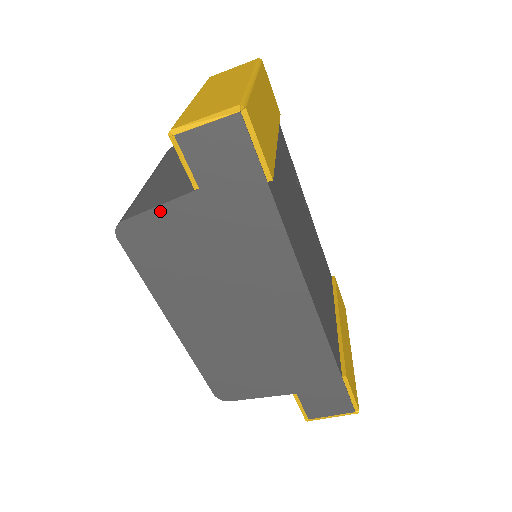
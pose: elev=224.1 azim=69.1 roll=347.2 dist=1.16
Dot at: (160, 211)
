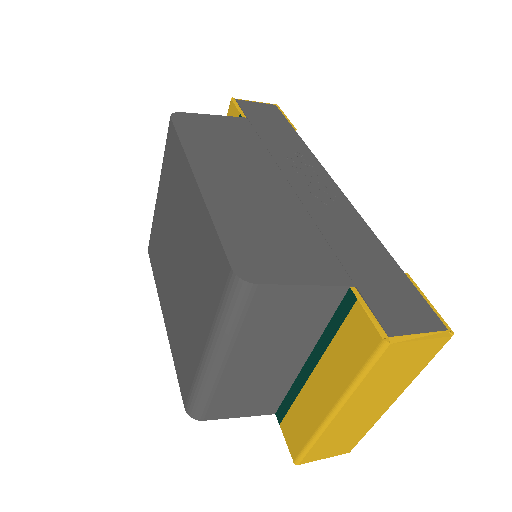
Dot at: occluded
